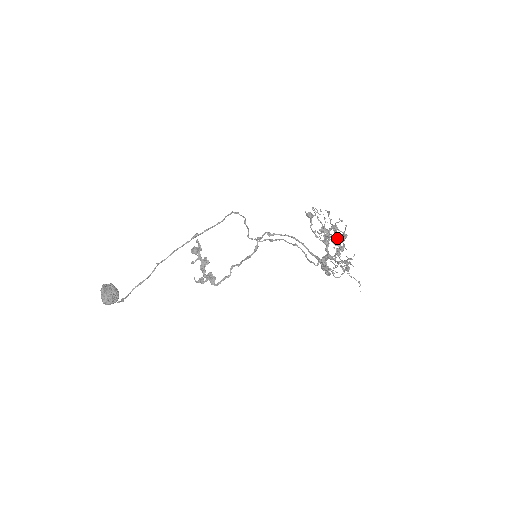
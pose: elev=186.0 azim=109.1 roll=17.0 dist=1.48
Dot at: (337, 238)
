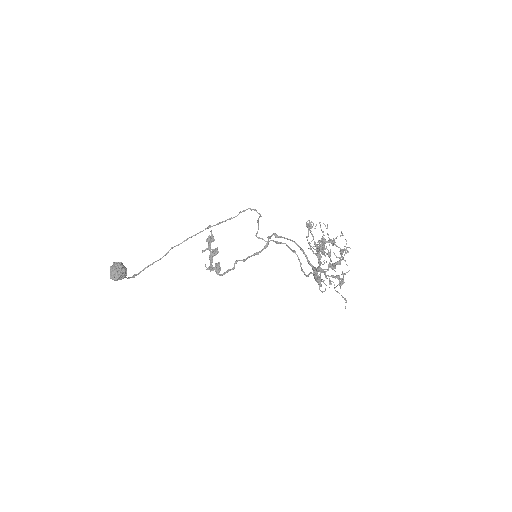
Dot at: (328, 253)
